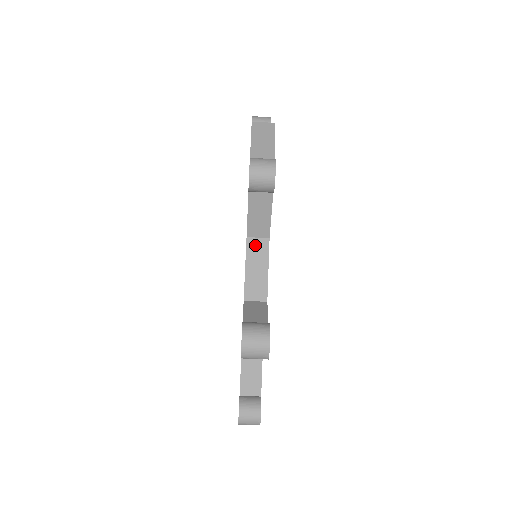
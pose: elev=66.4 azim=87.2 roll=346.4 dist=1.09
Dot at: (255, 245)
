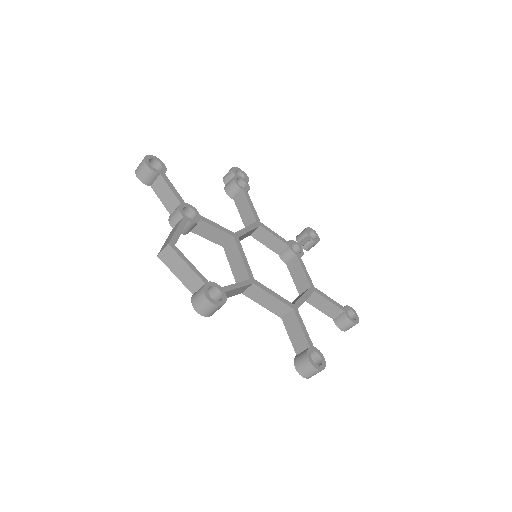
Dot at: (251, 293)
